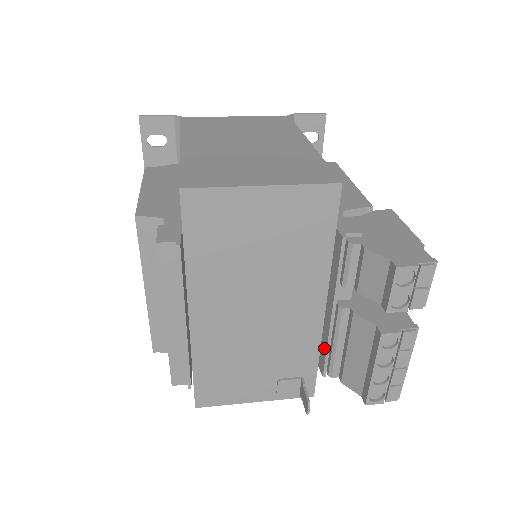
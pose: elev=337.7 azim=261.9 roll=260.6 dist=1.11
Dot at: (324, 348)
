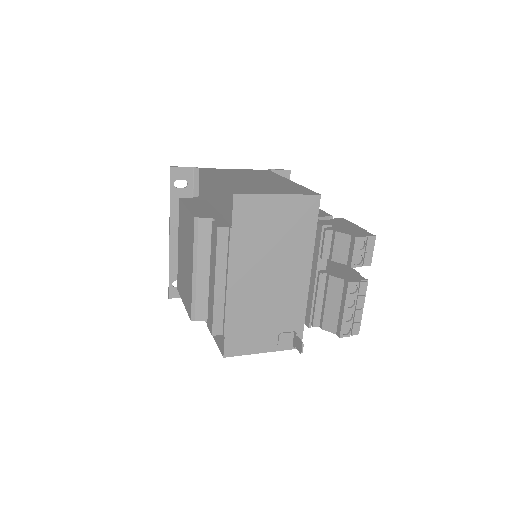
Dot at: (309, 306)
